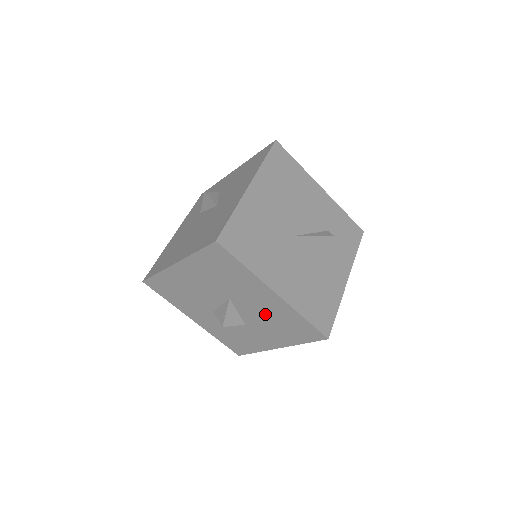
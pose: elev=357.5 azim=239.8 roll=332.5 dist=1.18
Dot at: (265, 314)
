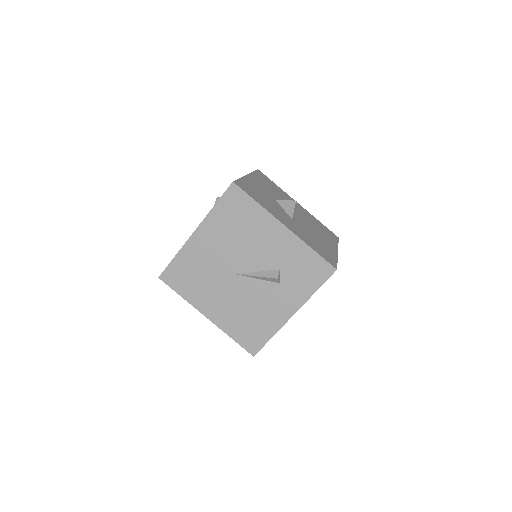
Dot at: occluded
